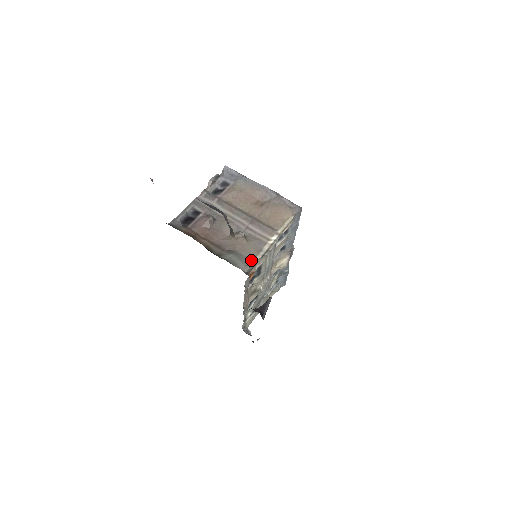
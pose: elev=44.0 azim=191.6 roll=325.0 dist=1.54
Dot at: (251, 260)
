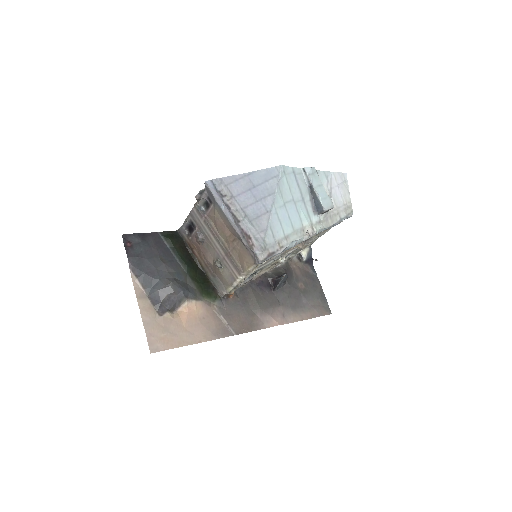
Dot at: (226, 289)
